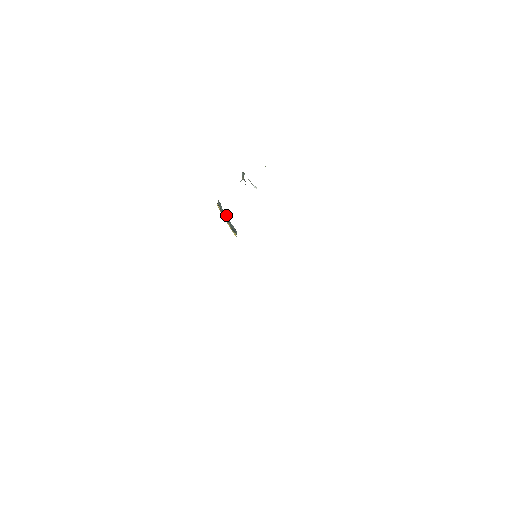
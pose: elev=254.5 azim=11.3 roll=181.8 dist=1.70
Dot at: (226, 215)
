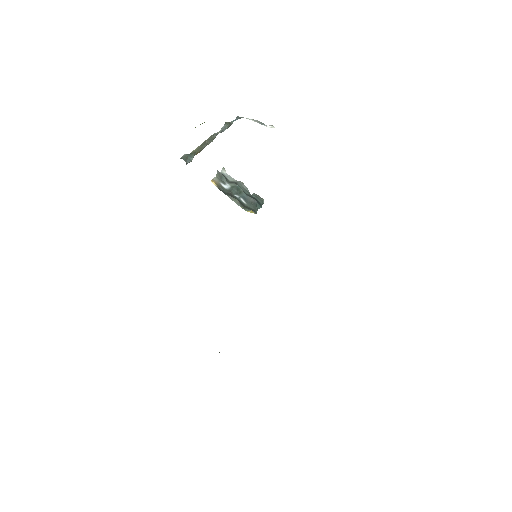
Dot at: (234, 188)
